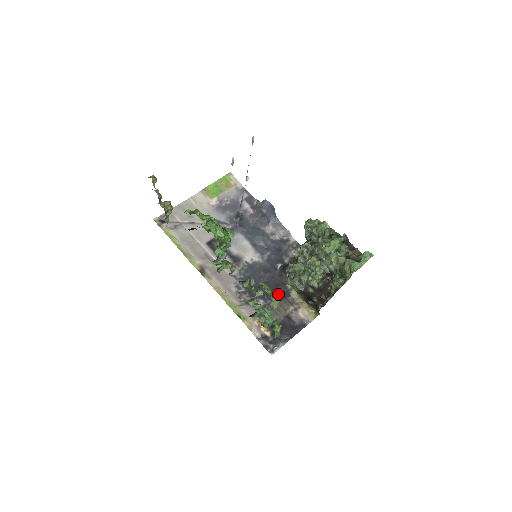
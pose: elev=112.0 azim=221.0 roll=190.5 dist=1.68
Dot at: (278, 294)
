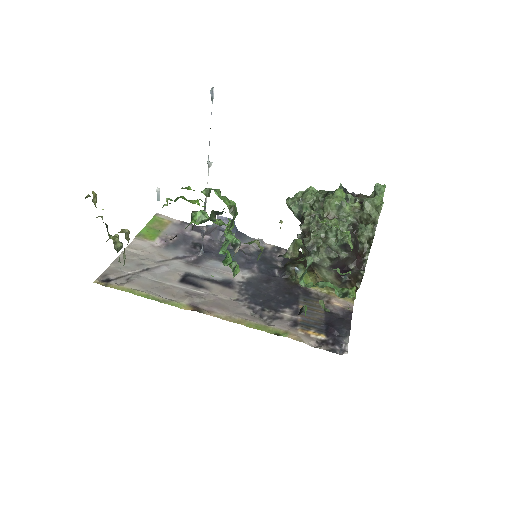
Dot at: (298, 296)
